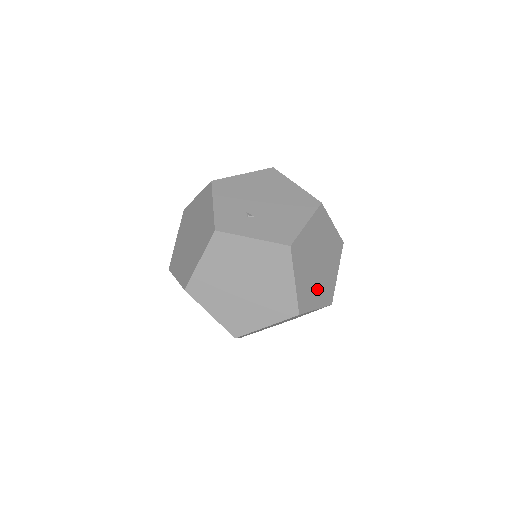
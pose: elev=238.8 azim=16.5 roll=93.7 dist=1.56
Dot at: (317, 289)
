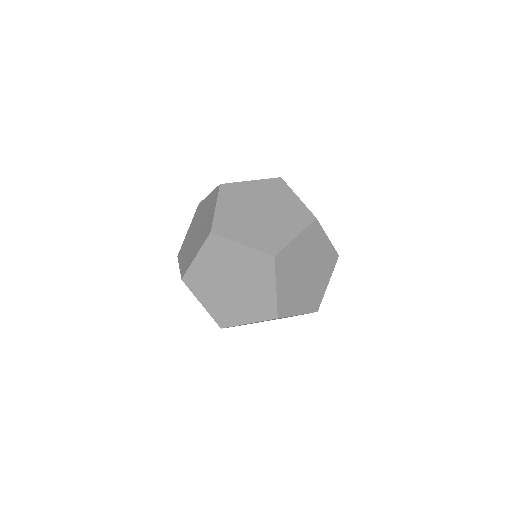
Dot at: (250, 230)
